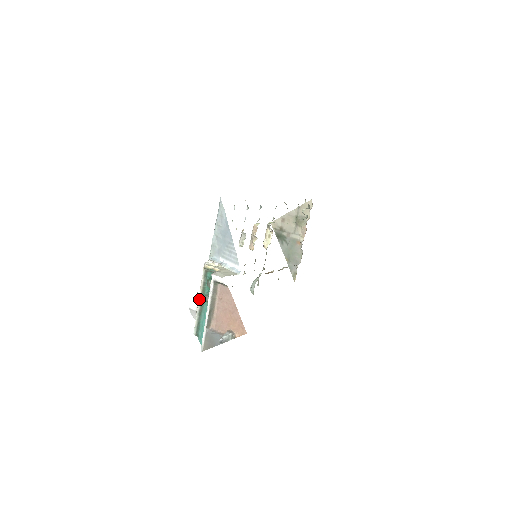
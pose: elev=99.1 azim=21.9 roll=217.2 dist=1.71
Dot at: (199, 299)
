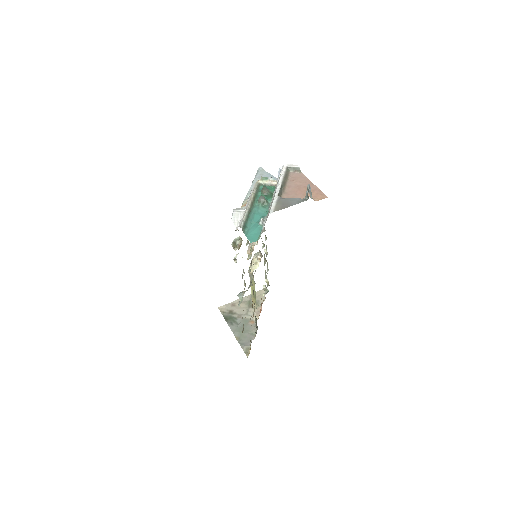
Dot at: (250, 201)
